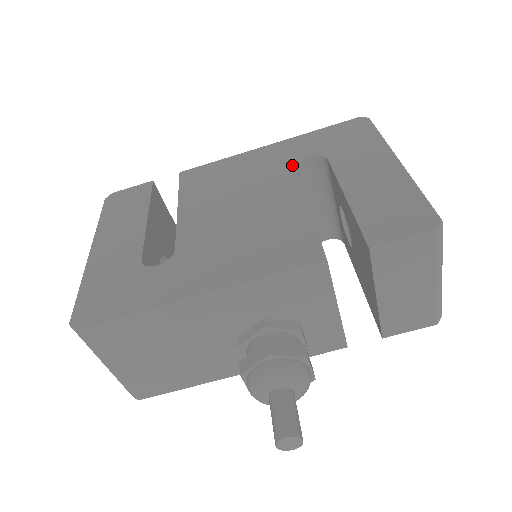
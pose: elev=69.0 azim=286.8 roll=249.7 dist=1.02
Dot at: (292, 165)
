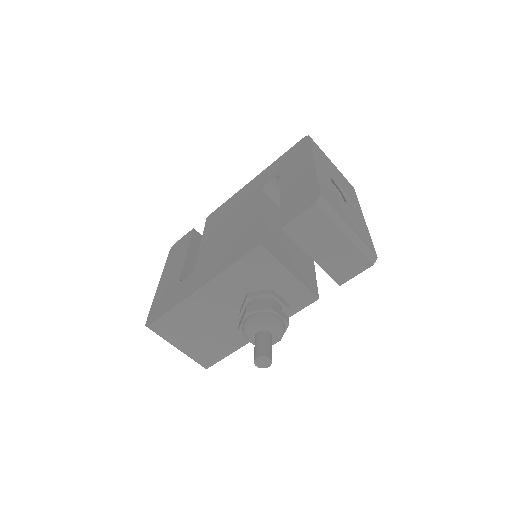
Dot at: (261, 188)
